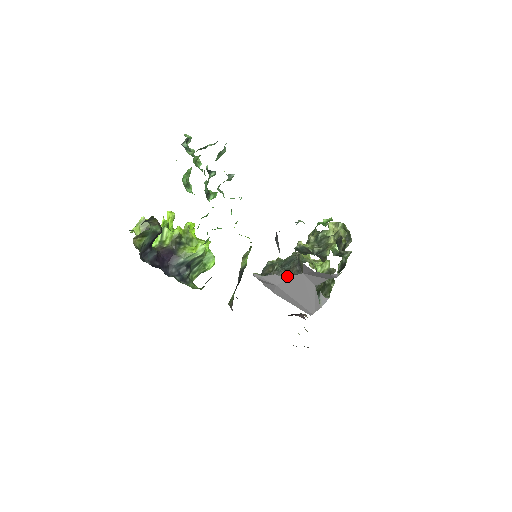
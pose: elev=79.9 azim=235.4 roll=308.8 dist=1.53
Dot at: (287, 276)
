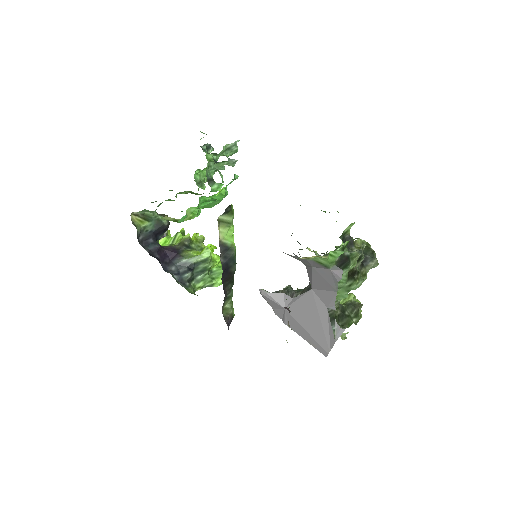
Dot at: (297, 296)
